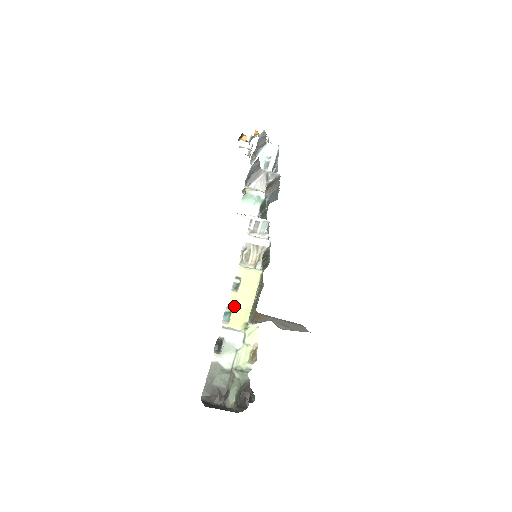
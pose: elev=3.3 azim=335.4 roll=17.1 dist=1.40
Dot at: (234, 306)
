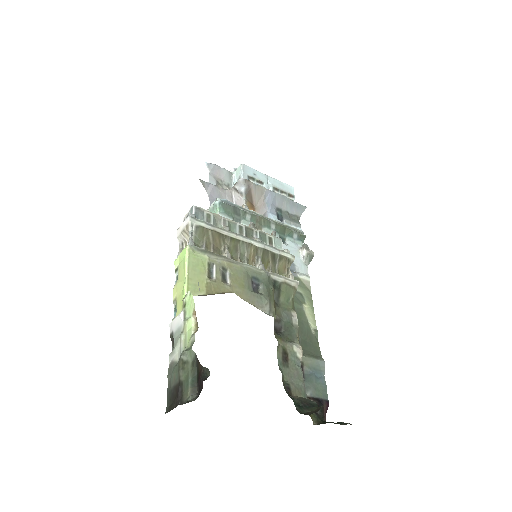
Dot at: (177, 296)
